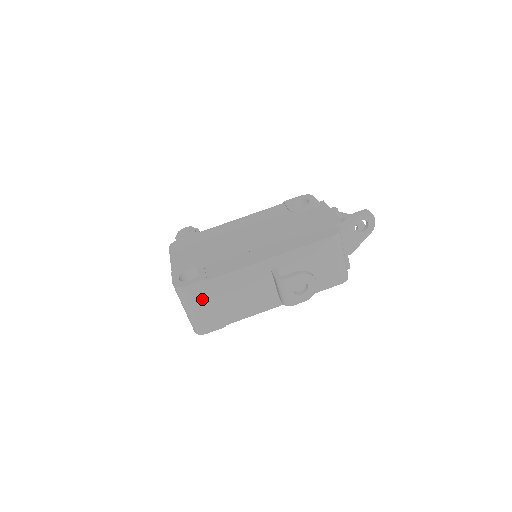
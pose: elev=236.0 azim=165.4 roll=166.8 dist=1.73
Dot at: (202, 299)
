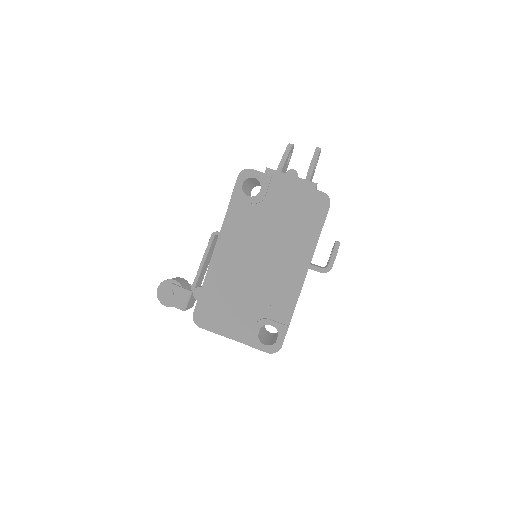
Dot at: occluded
